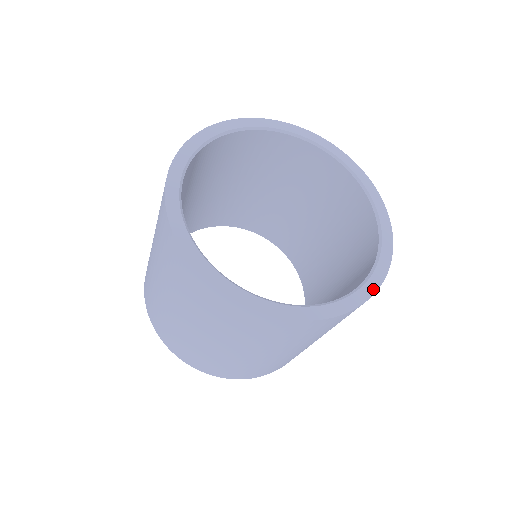
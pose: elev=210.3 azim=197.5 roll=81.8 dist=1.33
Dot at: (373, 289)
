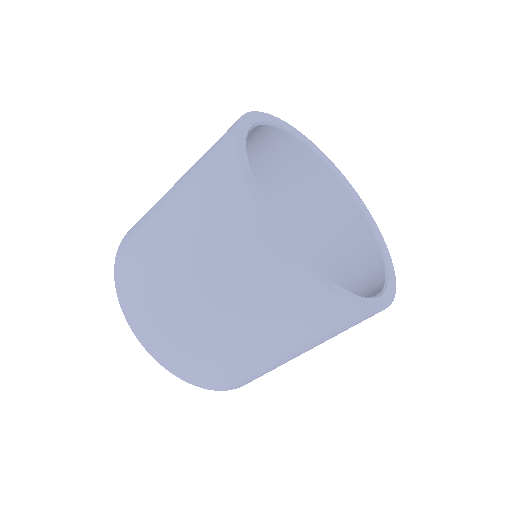
Dot at: (335, 290)
